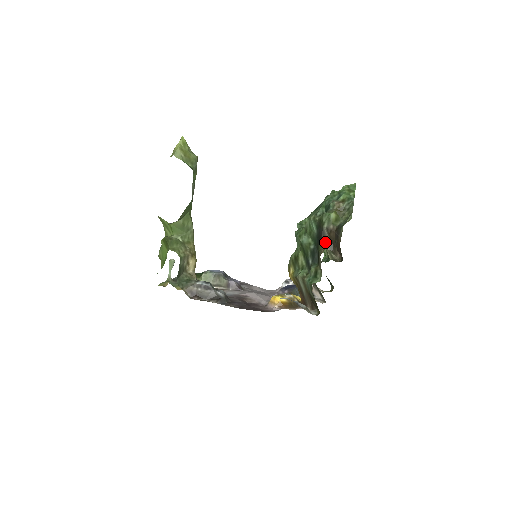
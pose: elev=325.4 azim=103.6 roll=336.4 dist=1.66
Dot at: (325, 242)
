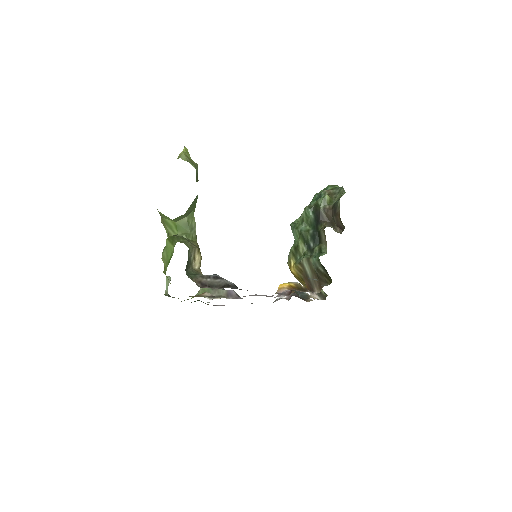
Dot at: (324, 222)
